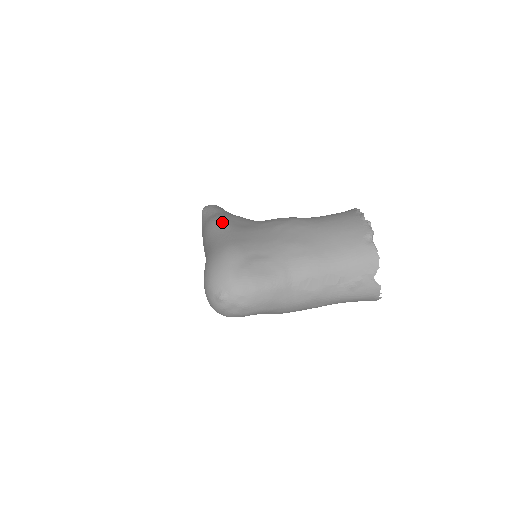
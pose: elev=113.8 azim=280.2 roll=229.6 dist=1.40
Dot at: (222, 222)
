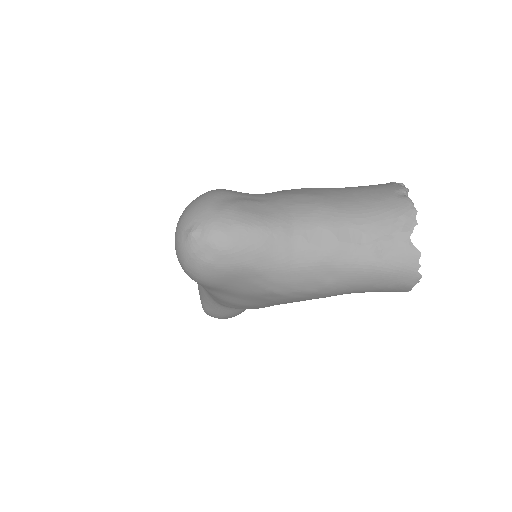
Dot at: occluded
